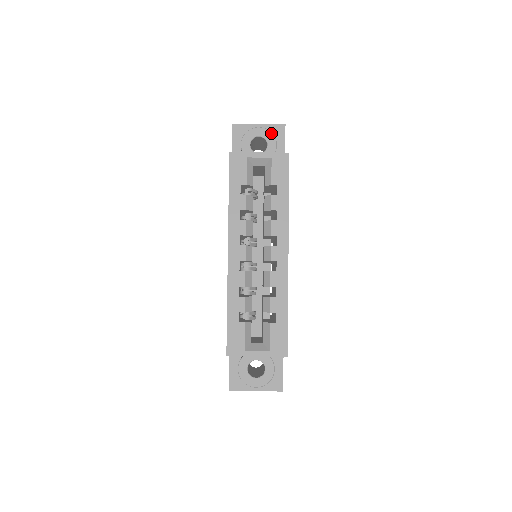
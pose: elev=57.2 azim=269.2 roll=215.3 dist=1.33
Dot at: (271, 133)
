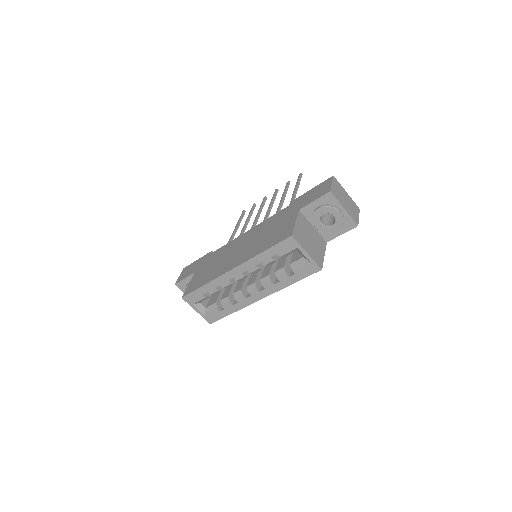
Dot at: (343, 223)
